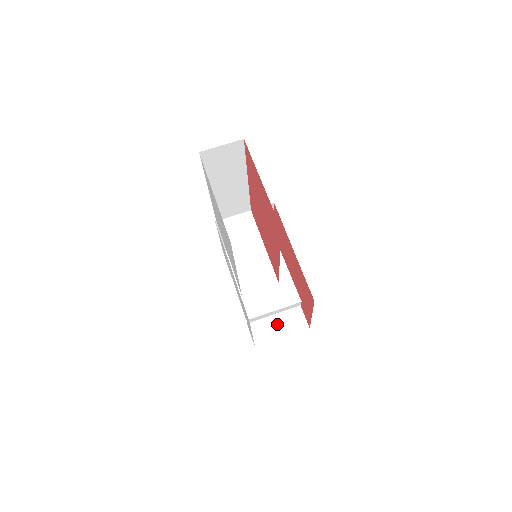
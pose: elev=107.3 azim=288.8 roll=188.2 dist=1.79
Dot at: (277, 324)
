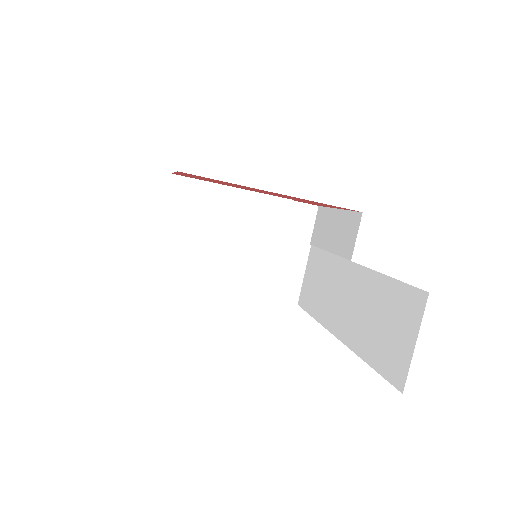
Dot at: occluded
